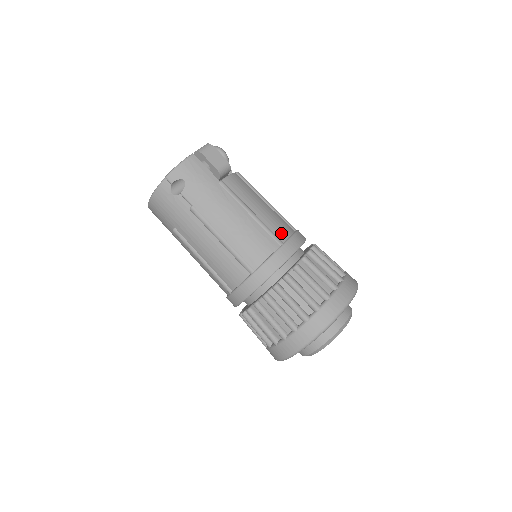
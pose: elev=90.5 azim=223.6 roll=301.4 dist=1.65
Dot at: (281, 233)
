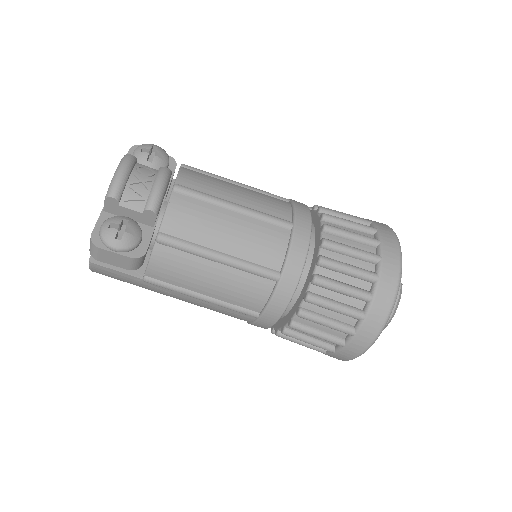
Dot at: (252, 304)
